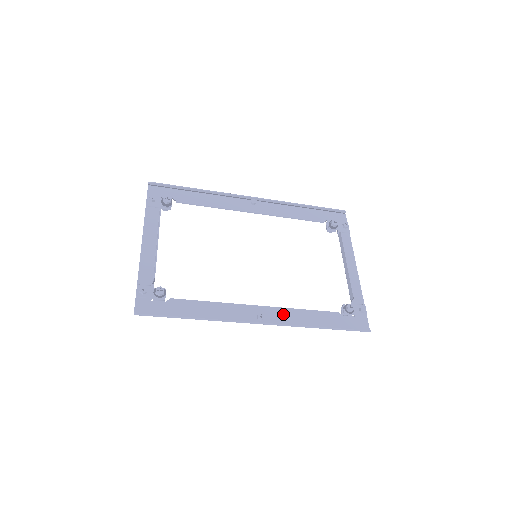
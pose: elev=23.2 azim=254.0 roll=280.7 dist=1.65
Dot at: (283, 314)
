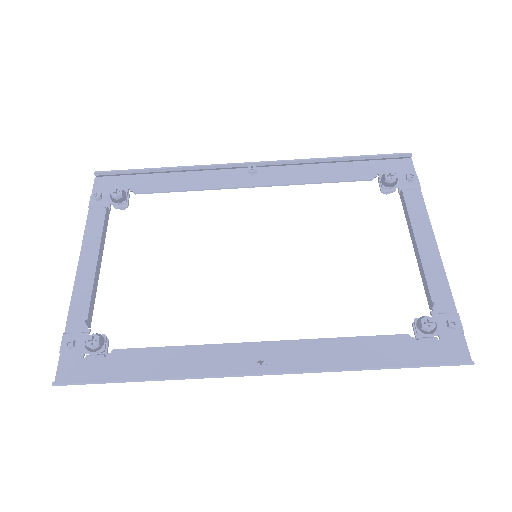
Dot at: (302, 351)
